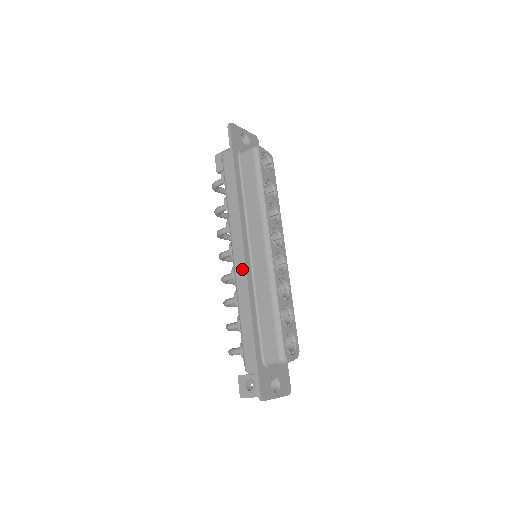
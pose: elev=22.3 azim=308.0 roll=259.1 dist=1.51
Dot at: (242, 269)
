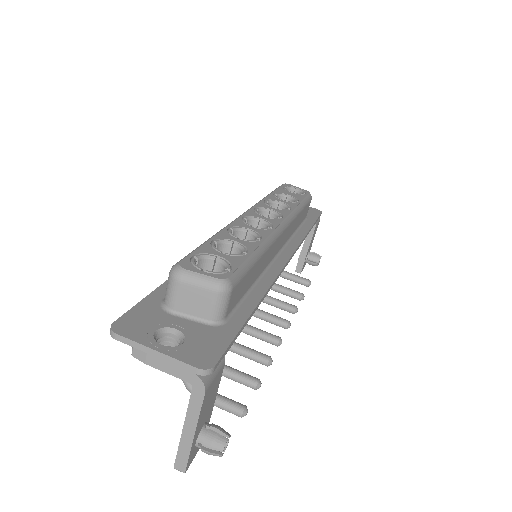
Dot at: occluded
